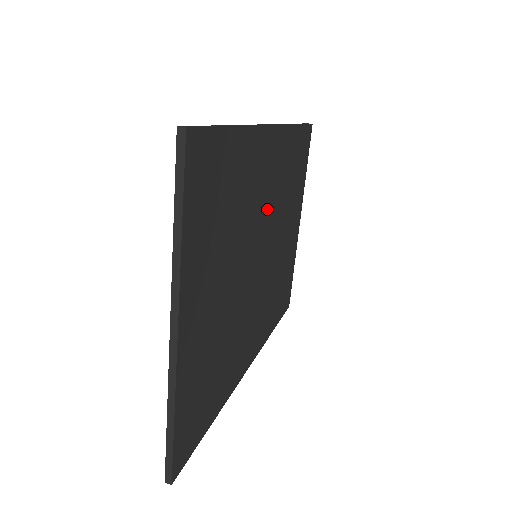
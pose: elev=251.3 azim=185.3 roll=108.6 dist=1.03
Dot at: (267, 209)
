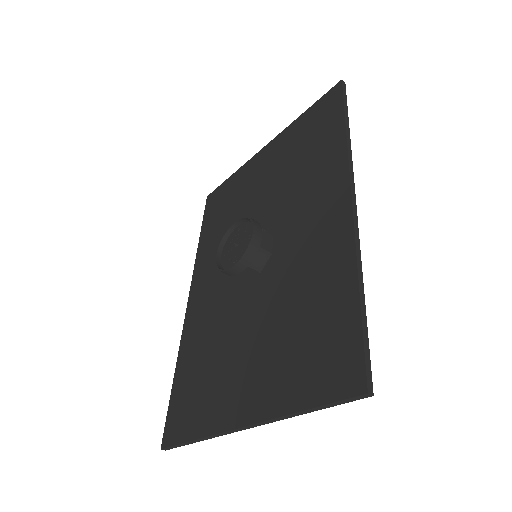
Dot at: occluded
